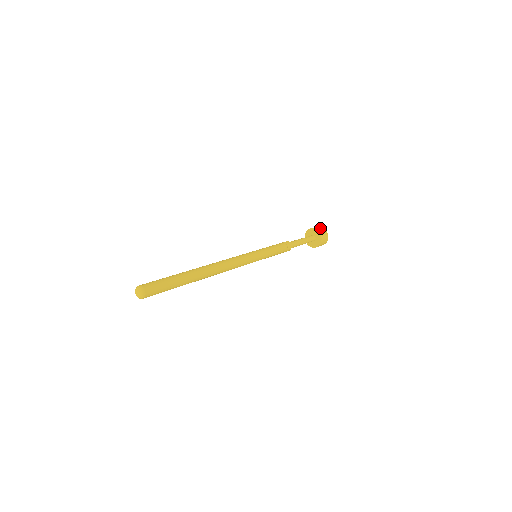
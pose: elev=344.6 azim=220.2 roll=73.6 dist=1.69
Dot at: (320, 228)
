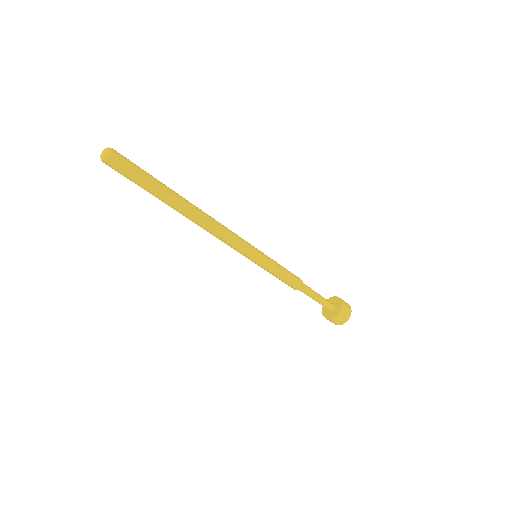
Dot at: occluded
